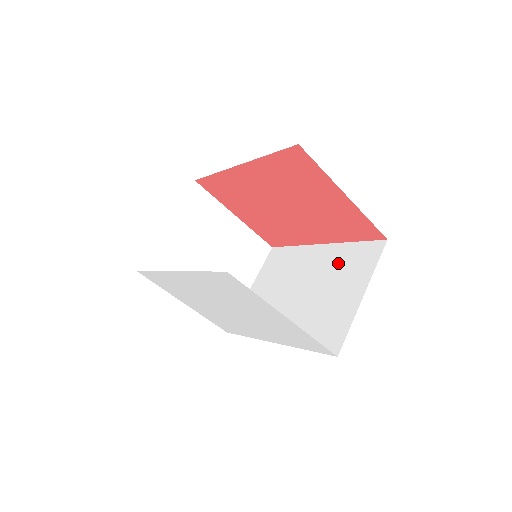
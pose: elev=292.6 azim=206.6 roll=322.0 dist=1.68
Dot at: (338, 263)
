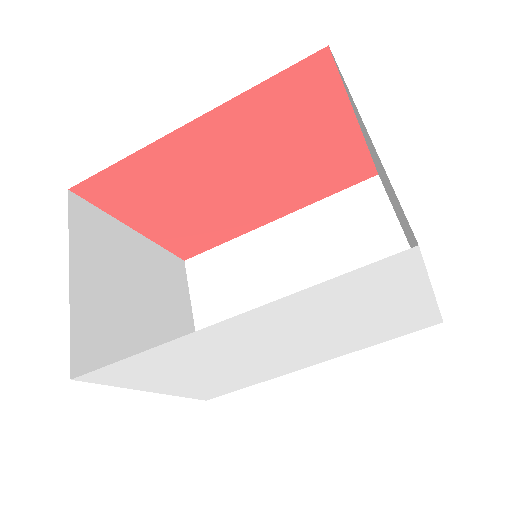
Dot at: (328, 228)
